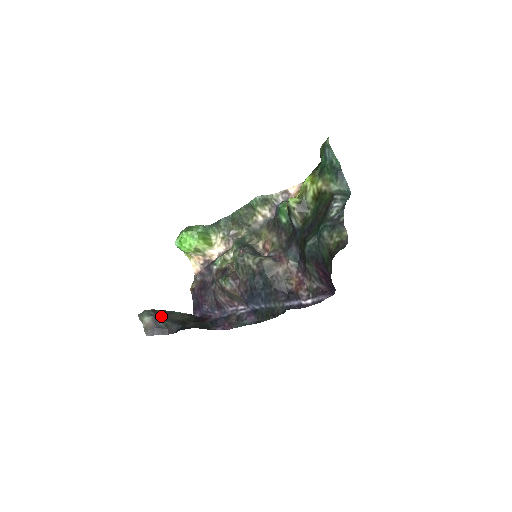
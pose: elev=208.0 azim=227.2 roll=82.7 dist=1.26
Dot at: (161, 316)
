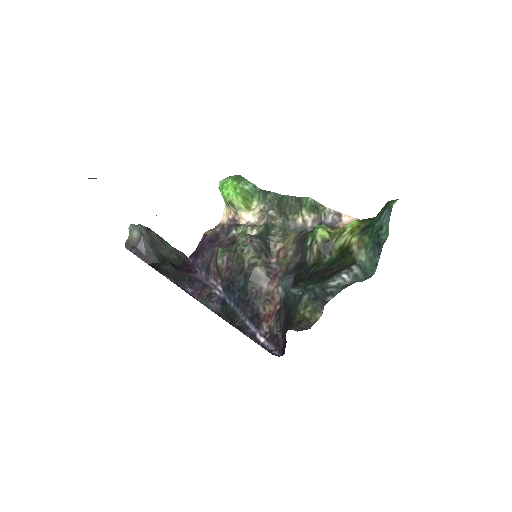
Dot at: (150, 240)
